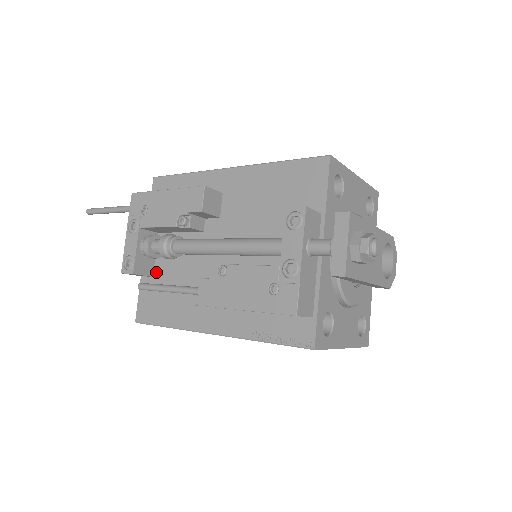
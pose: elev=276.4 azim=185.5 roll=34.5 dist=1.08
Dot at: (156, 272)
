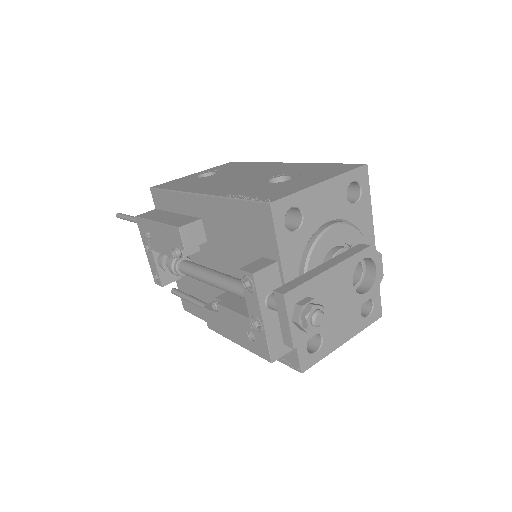
Dot at: occluded
